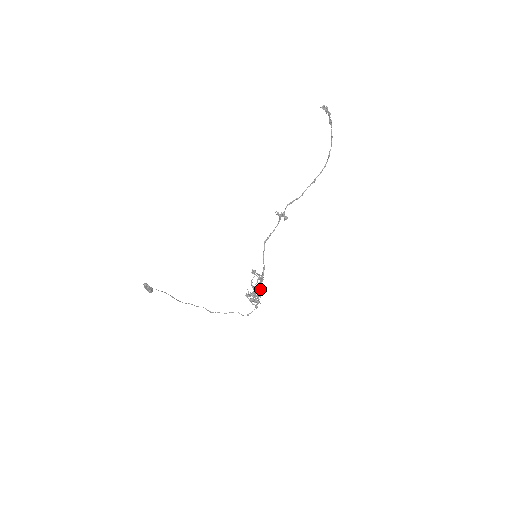
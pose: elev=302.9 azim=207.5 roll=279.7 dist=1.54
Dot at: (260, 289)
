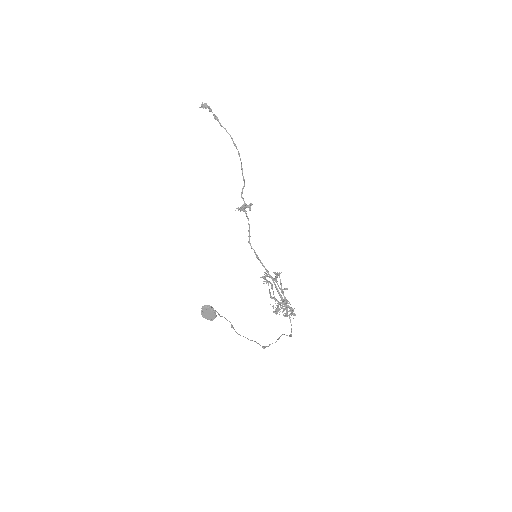
Dot at: (281, 296)
